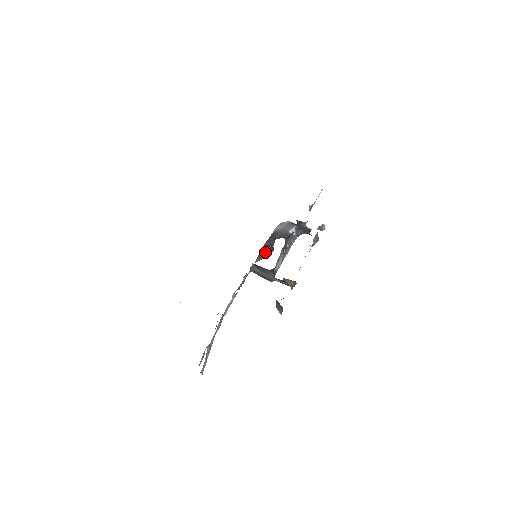
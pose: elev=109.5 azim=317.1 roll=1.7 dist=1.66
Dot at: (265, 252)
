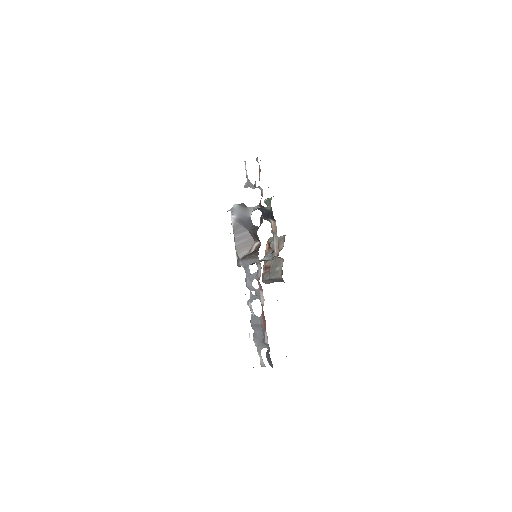
Dot at: (246, 245)
